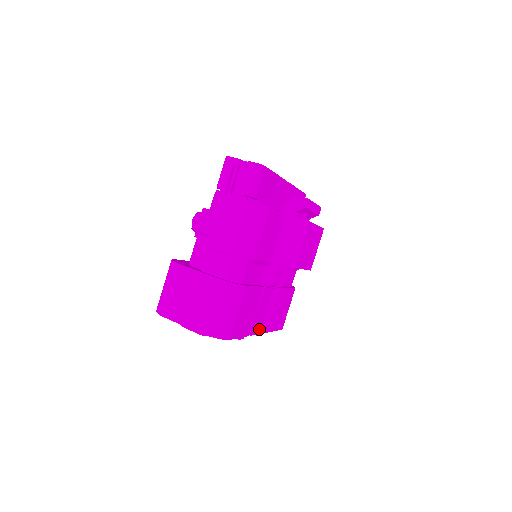
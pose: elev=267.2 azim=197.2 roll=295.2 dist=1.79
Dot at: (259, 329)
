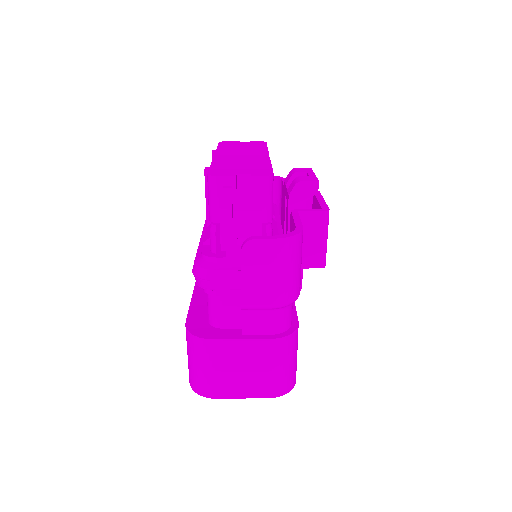
Dot at: occluded
